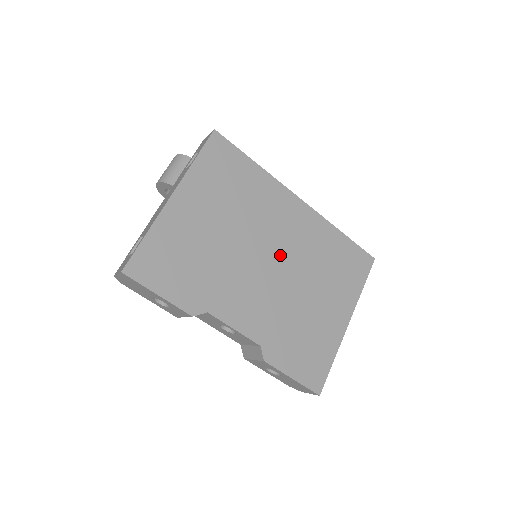
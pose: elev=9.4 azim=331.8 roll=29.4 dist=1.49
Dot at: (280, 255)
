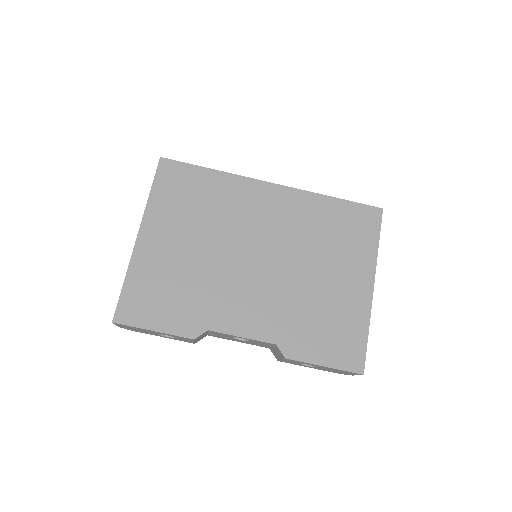
Dot at: (268, 247)
